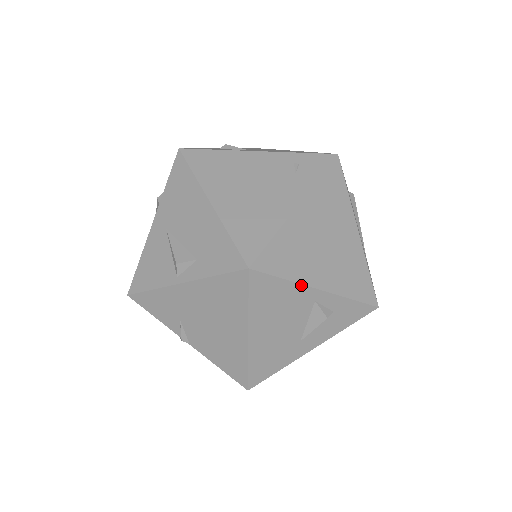
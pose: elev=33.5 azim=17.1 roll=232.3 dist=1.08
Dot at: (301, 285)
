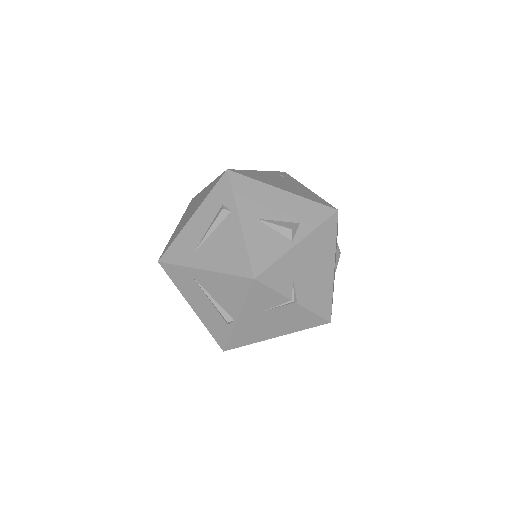
Dot at: occluded
